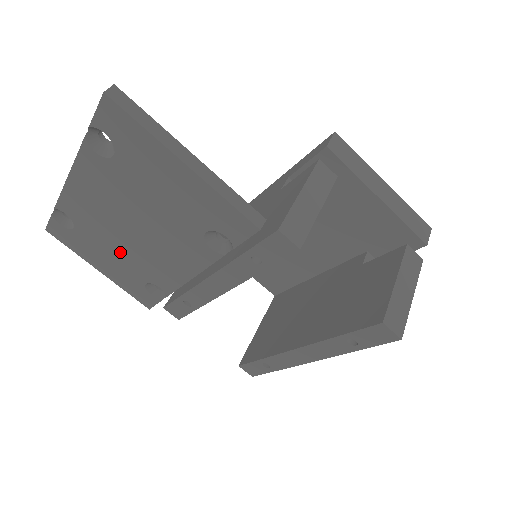
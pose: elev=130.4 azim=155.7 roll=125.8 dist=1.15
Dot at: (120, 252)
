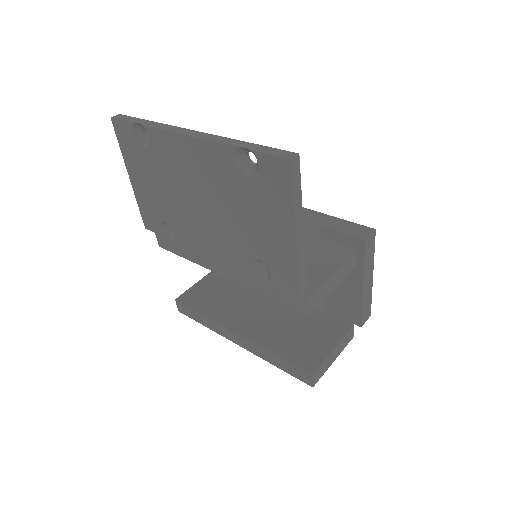
Dot at: (169, 194)
